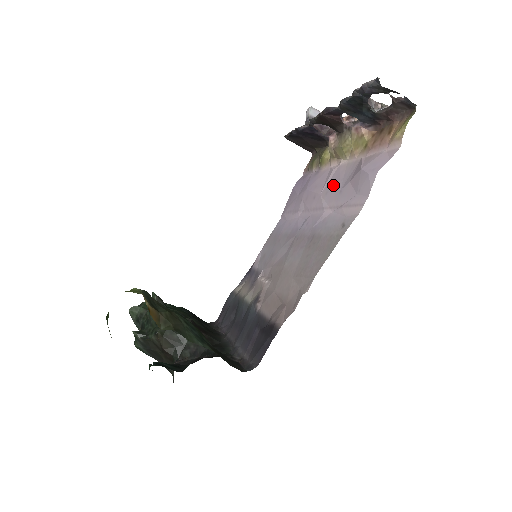
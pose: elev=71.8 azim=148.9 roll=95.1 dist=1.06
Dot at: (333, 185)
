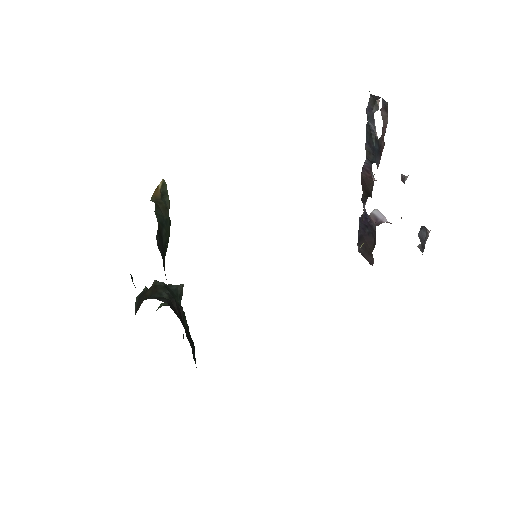
Dot at: occluded
